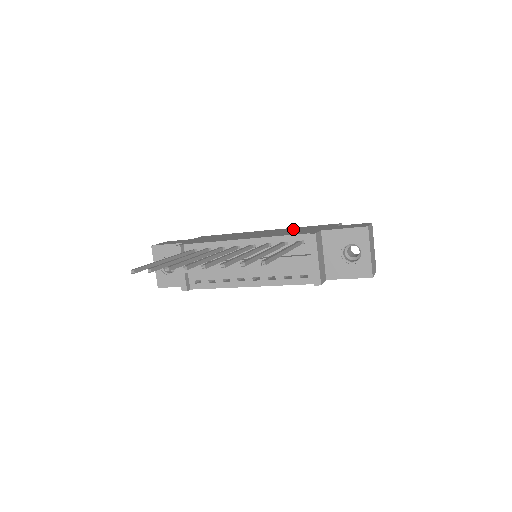
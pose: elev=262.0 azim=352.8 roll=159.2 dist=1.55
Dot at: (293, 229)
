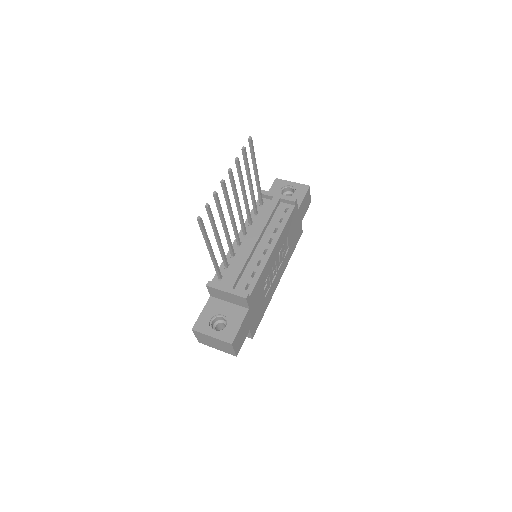
Dot at: occluded
